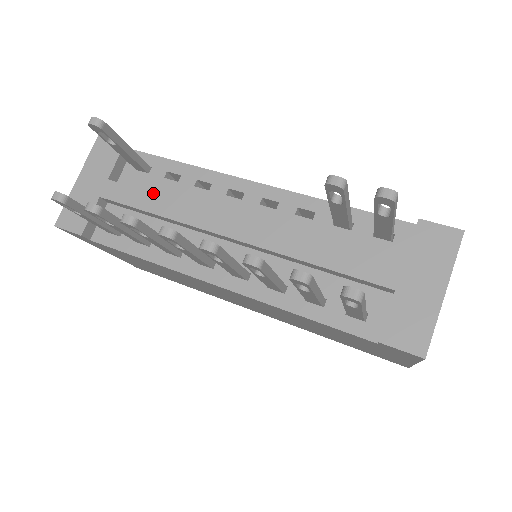
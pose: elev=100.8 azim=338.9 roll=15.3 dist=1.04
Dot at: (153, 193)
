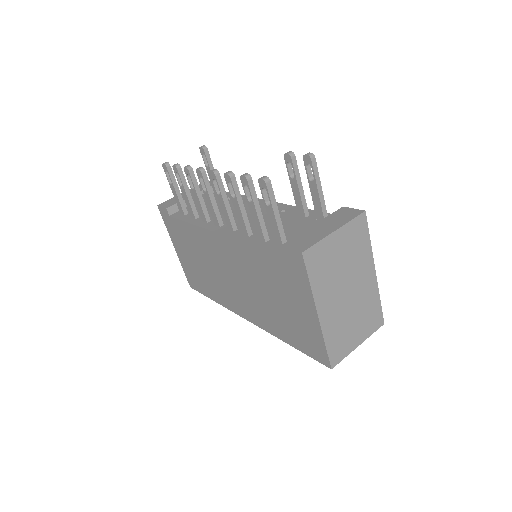
Dot at: occluded
